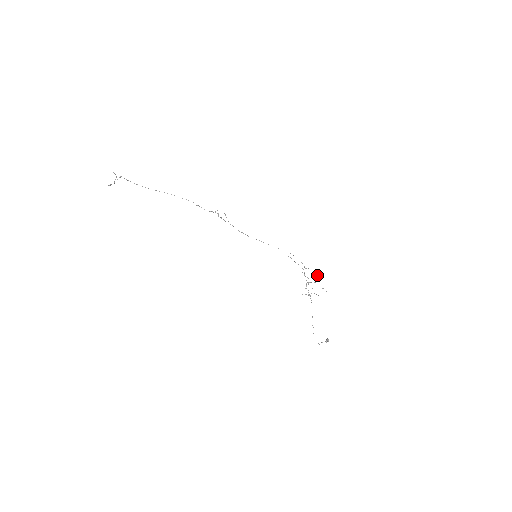
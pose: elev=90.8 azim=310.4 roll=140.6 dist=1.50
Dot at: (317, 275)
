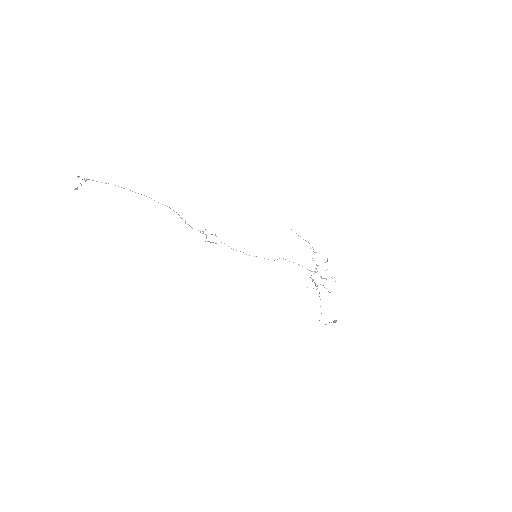
Dot at: (327, 260)
